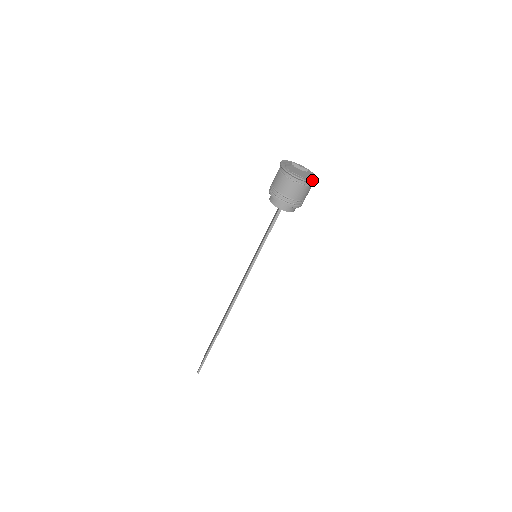
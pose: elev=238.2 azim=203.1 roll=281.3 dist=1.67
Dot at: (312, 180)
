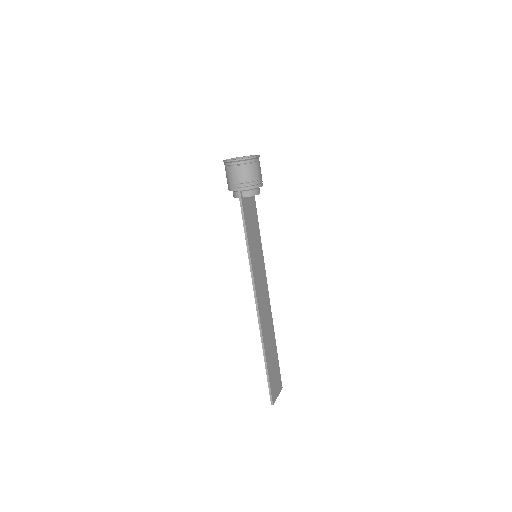
Dot at: (251, 157)
